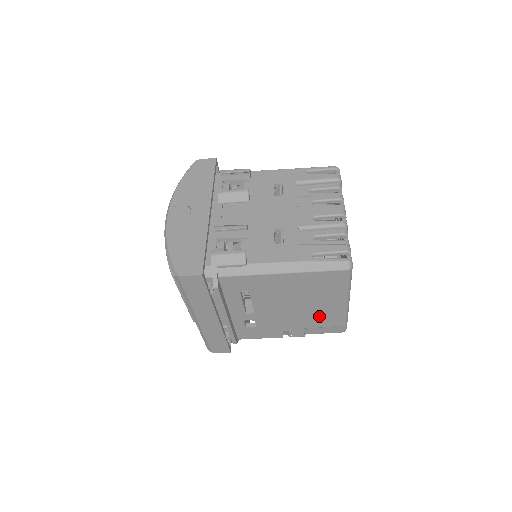
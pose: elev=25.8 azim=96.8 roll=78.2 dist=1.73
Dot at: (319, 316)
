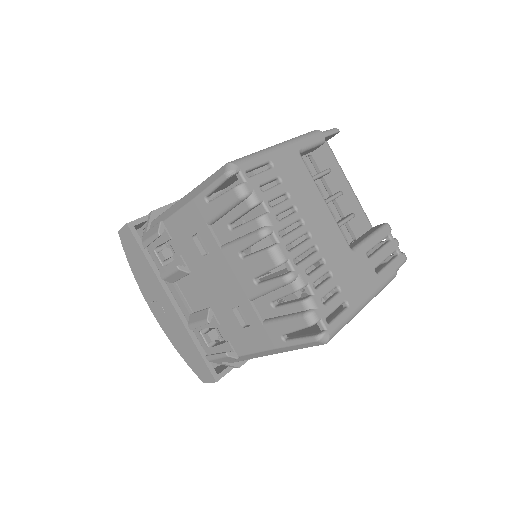
Dot at: occluded
